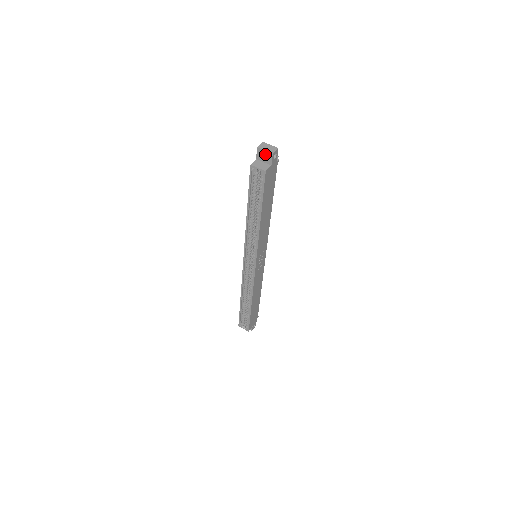
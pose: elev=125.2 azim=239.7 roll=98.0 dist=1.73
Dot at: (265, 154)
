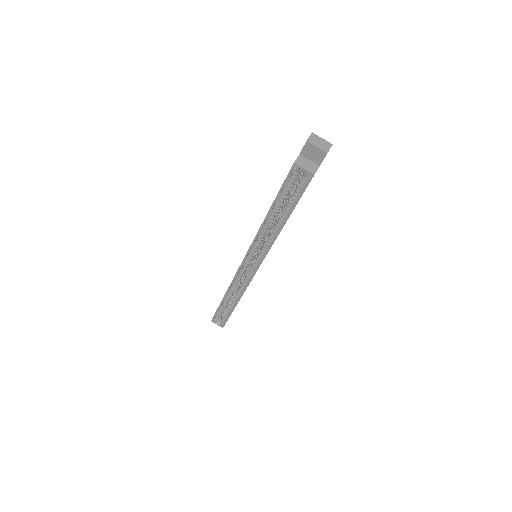
Dot at: (315, 151)
